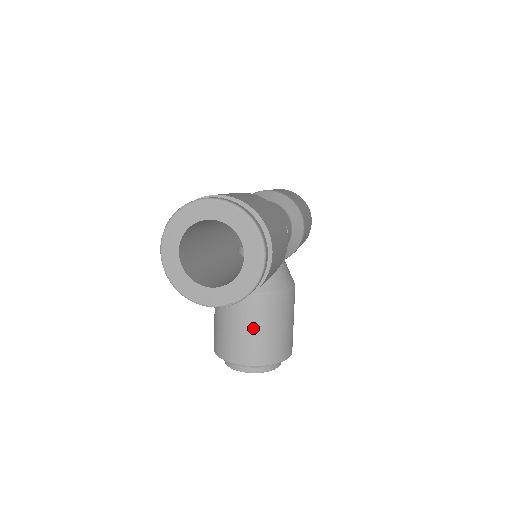
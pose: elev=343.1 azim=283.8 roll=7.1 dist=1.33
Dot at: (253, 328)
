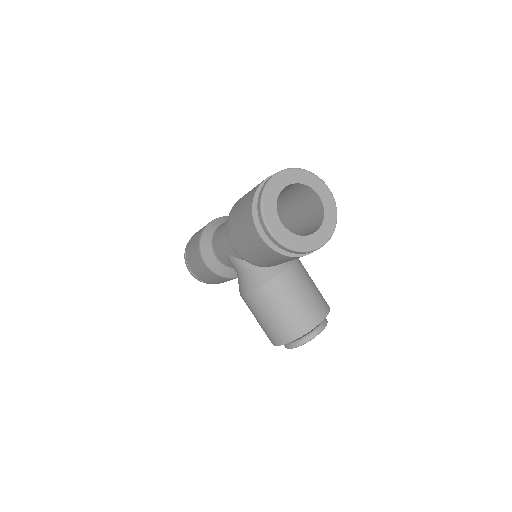
Dot at: (305, 292)
